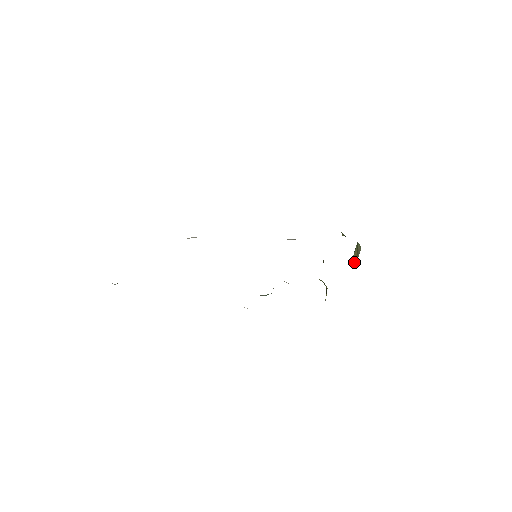
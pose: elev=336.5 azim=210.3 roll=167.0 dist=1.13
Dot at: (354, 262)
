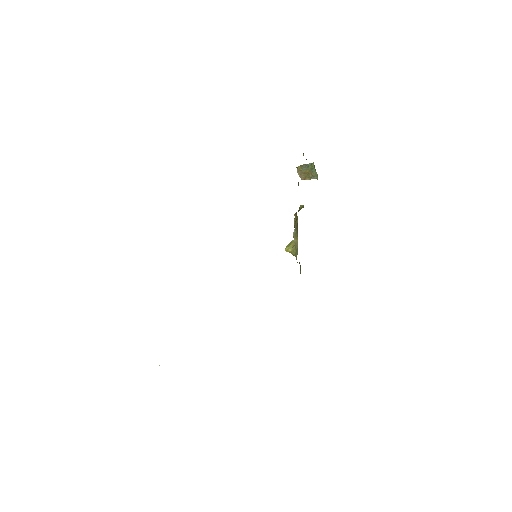
Dot at: (301, 176)
